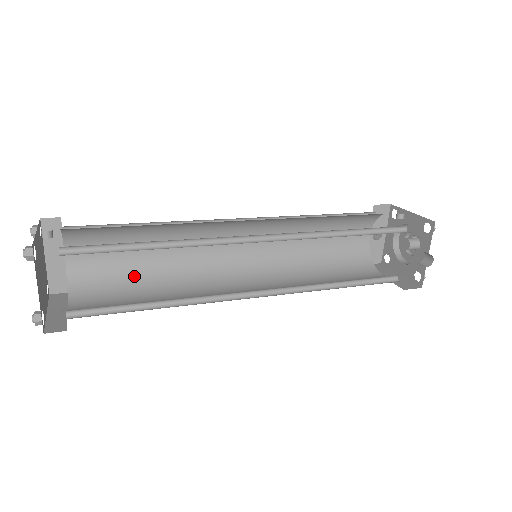
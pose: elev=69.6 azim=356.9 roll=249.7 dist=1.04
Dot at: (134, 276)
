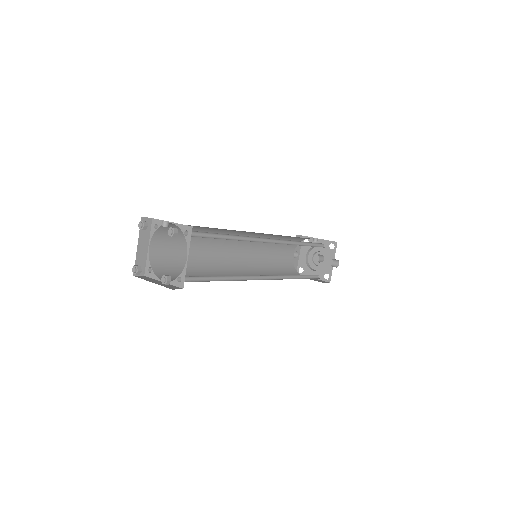
Dot at: occluded
